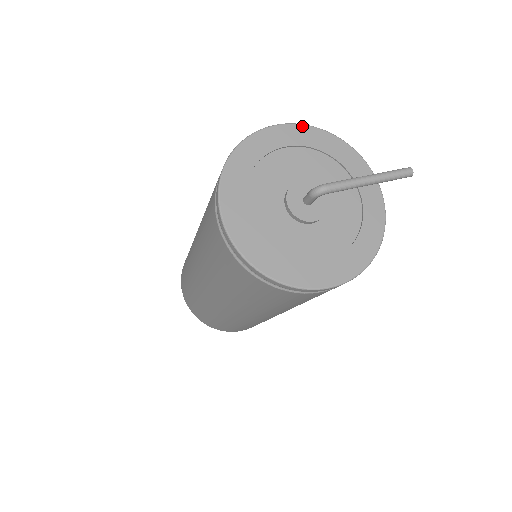
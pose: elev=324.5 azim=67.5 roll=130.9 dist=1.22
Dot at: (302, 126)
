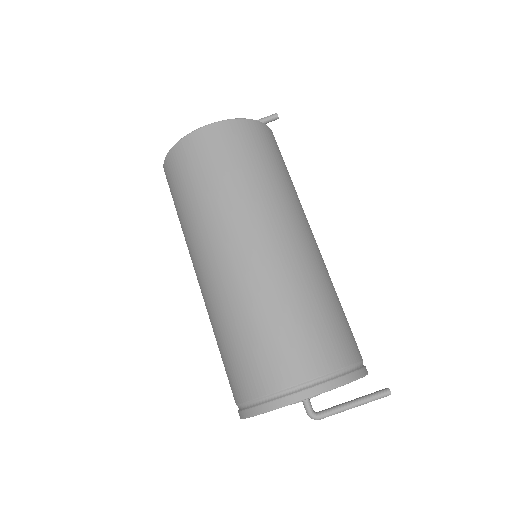
Dot at: occluded
